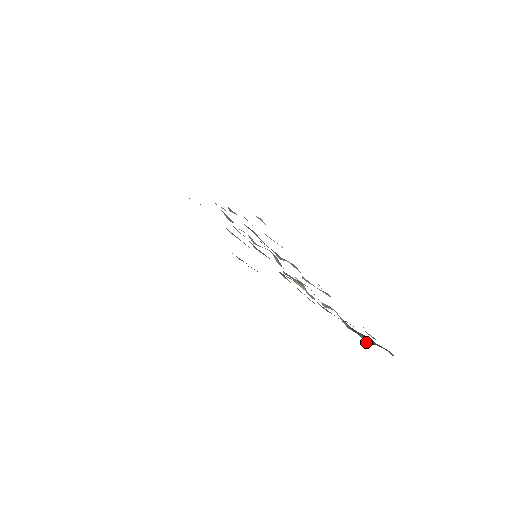
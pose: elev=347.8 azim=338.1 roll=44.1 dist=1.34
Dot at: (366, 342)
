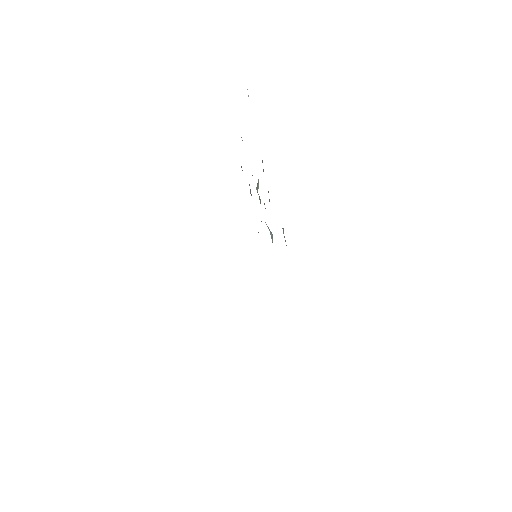
Dot at: occluded
